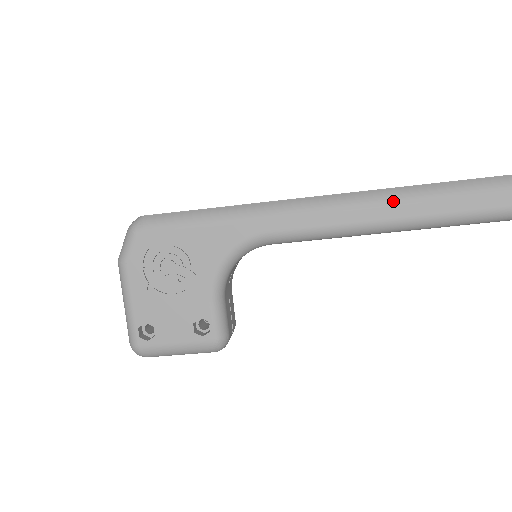
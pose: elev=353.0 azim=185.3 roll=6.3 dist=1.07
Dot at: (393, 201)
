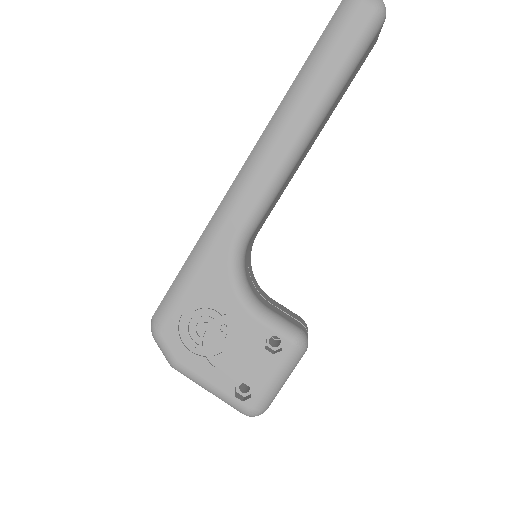
Dot at: (290, 109)
